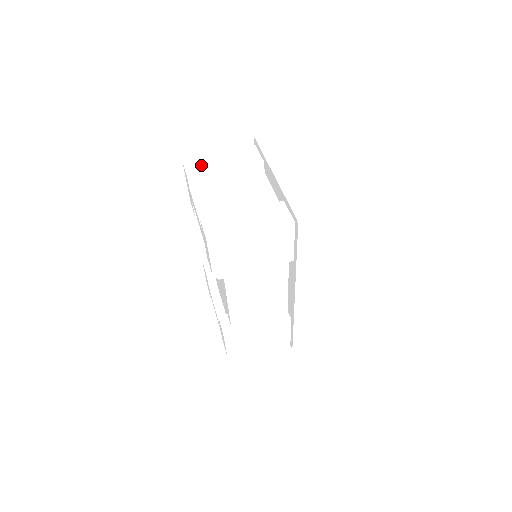
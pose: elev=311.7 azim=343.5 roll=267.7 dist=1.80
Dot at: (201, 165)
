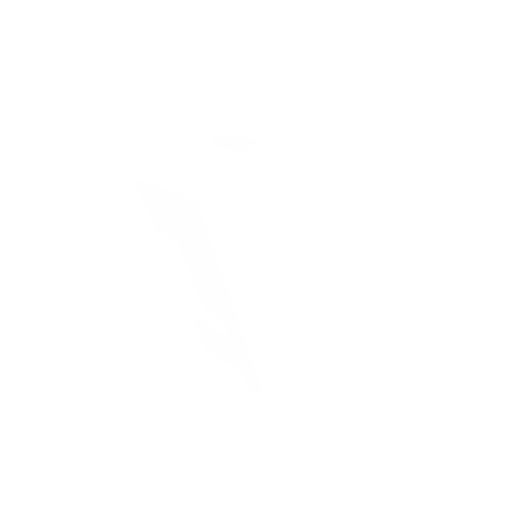
Dot at: (236, 128)
